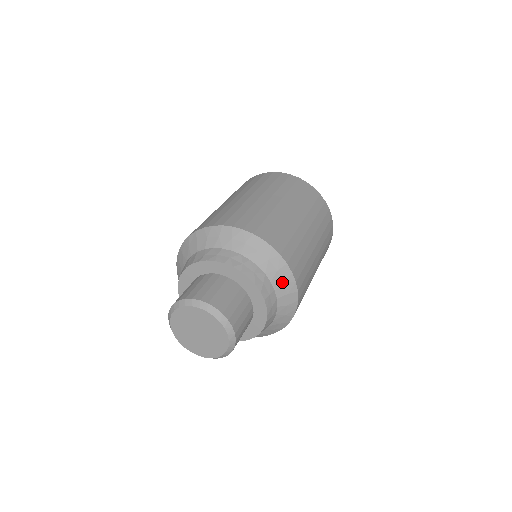
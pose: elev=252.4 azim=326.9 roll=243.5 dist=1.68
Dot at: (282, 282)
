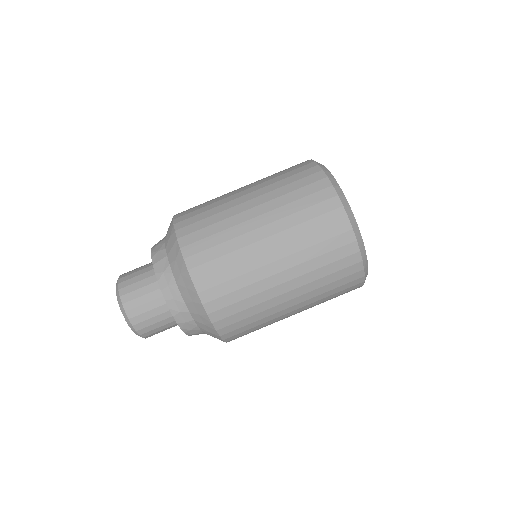
Dot at: (212, 336)
